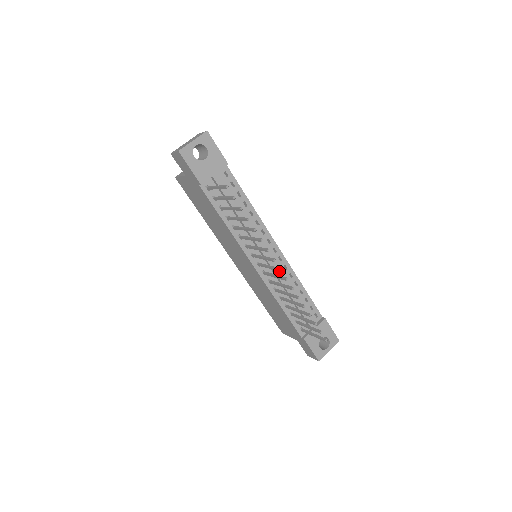
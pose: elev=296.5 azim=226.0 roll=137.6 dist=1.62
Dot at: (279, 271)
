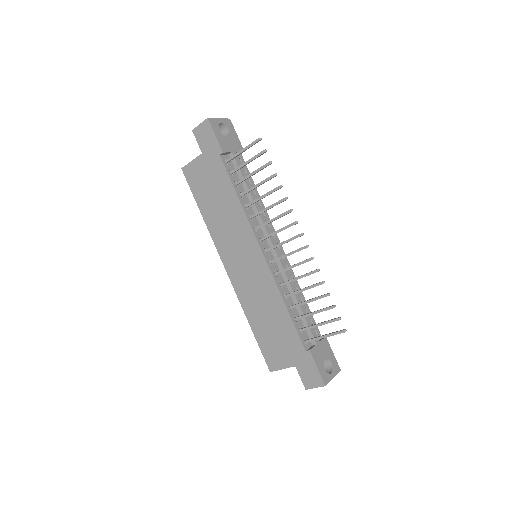
Dot at: (284, 265)
